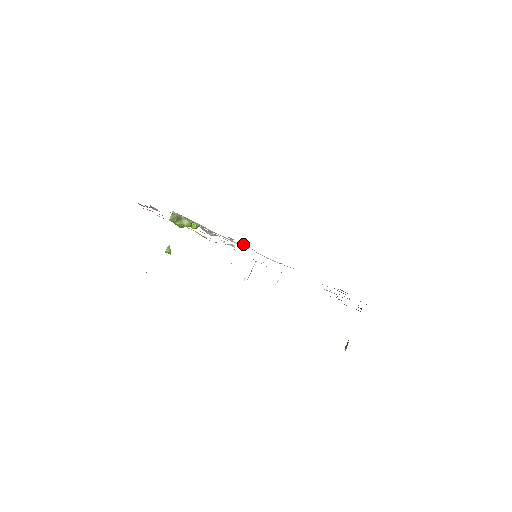
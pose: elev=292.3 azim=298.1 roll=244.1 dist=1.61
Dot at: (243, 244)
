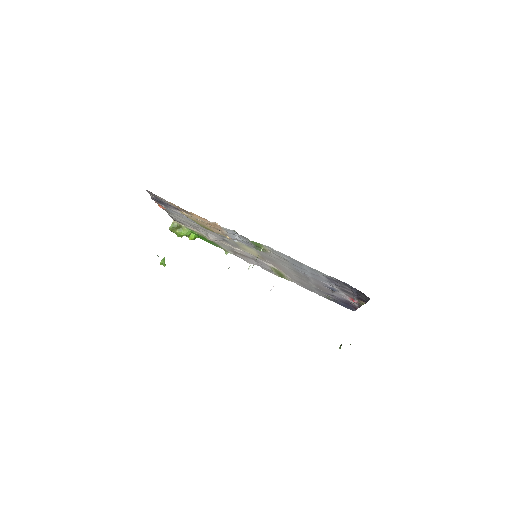
Dot at: (238, 256)
